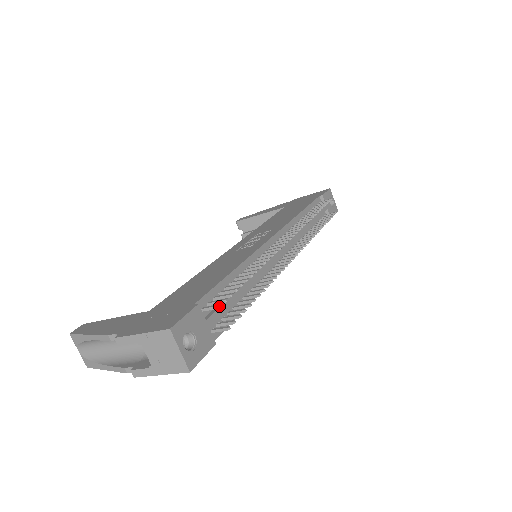
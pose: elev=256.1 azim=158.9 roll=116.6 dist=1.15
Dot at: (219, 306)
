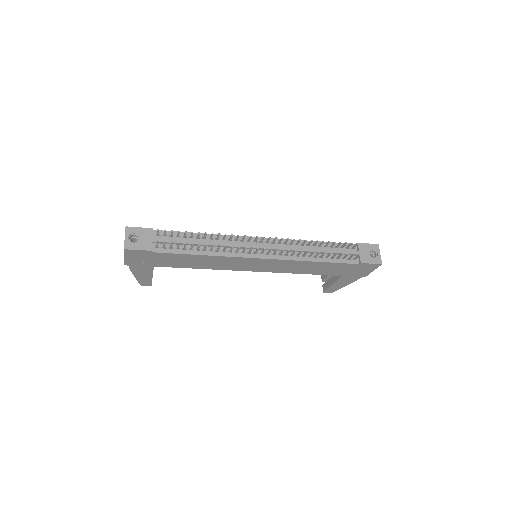
Dot at: (158, 229)
